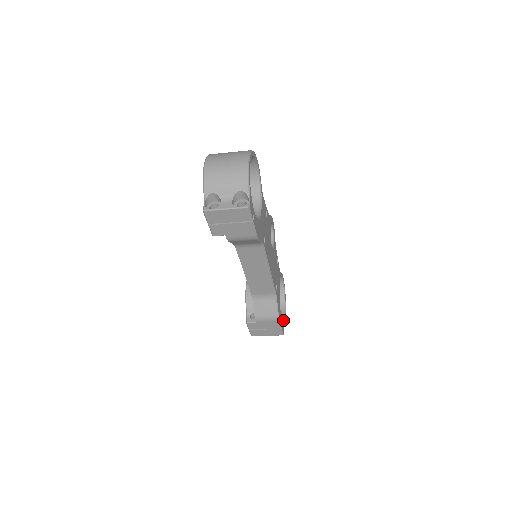
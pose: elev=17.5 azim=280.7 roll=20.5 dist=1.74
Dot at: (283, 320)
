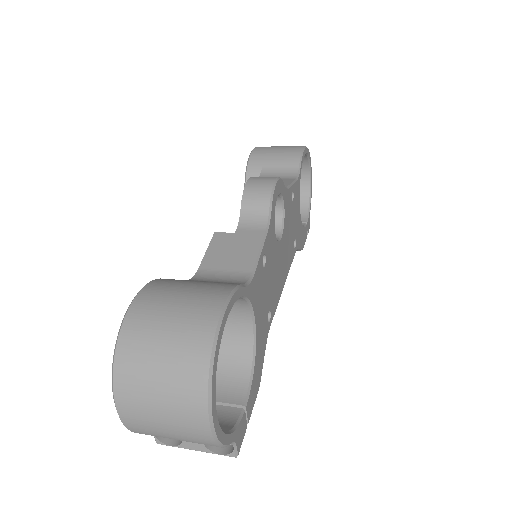
Dot at: (308, 200)
